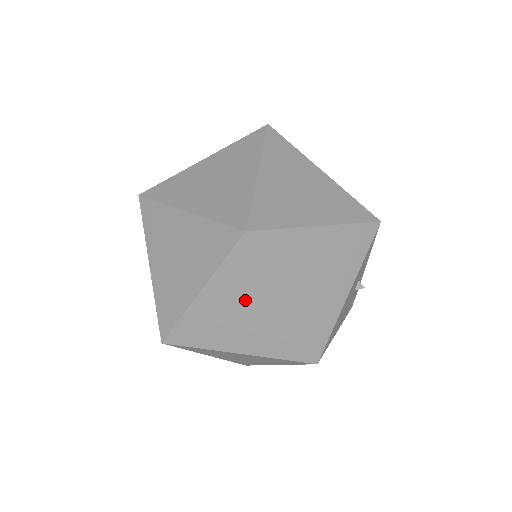
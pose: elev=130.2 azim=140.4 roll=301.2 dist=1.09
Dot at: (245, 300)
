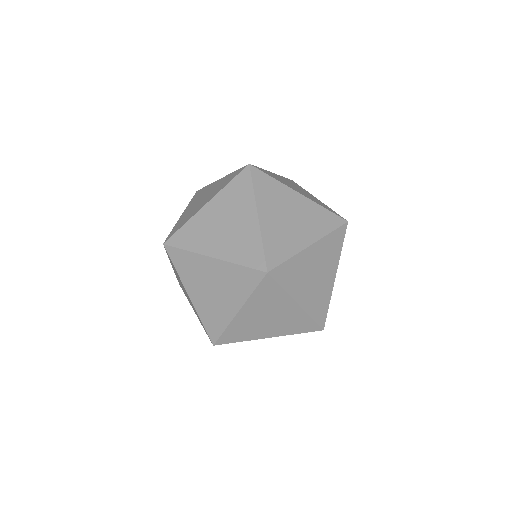
Dot at: (282, 204)
